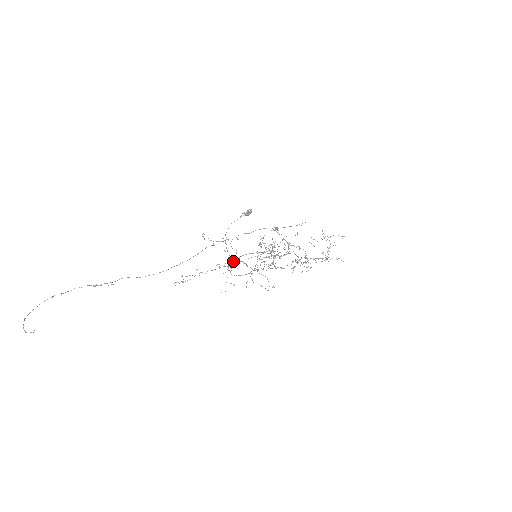
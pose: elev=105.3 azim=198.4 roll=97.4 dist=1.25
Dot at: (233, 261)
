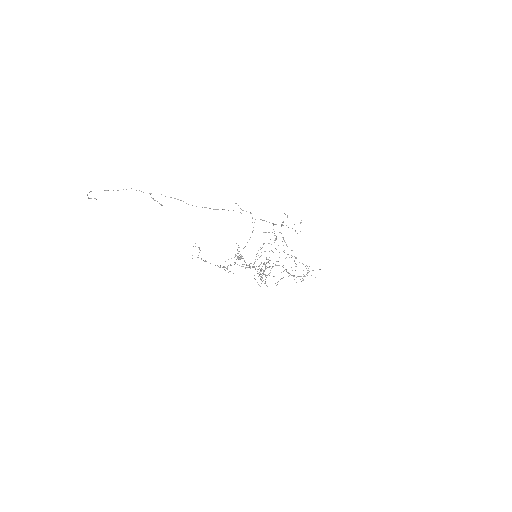
Dot at: occluded
